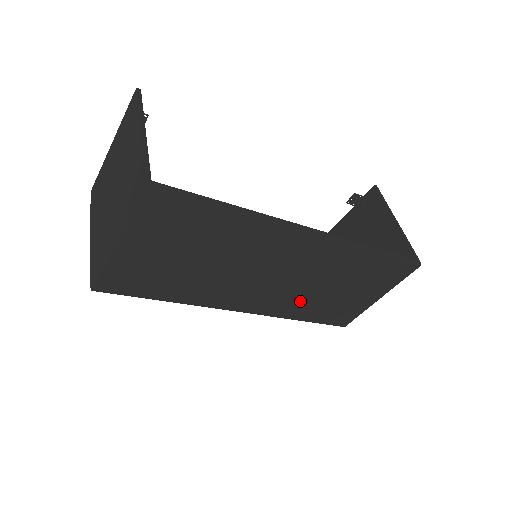
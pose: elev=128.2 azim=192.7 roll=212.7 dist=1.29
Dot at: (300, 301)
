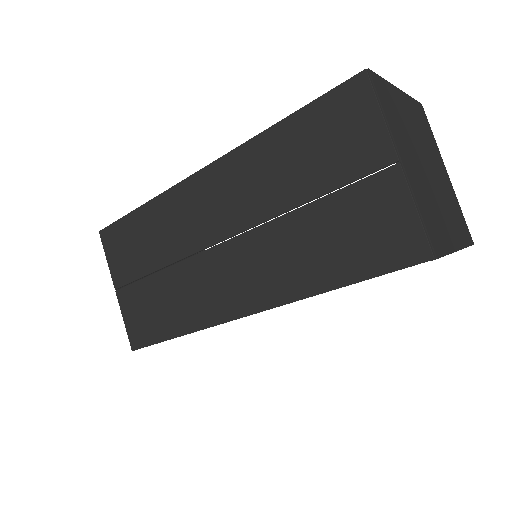
Dot at: (288, 255)
